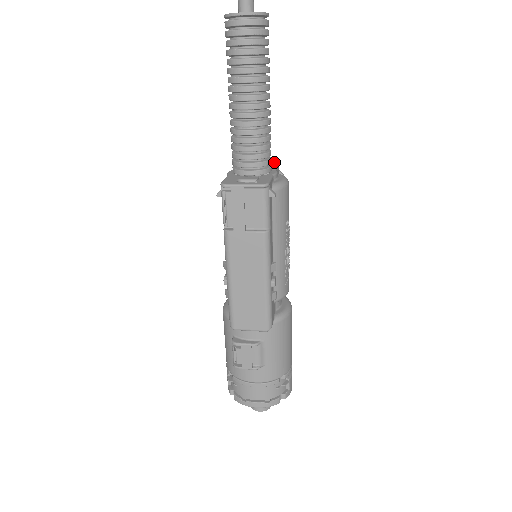
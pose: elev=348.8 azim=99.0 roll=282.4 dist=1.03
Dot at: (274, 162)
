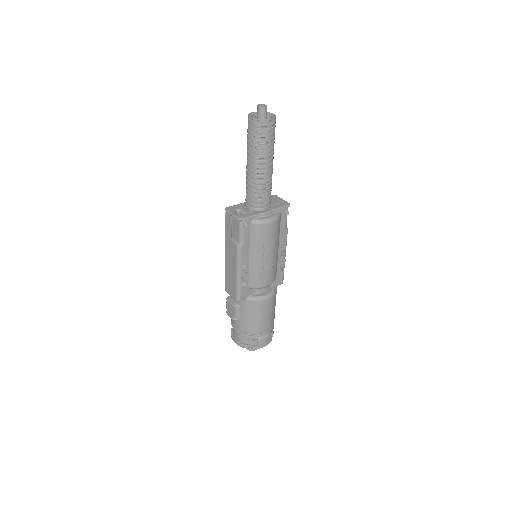
Dot at: (287, 203)
